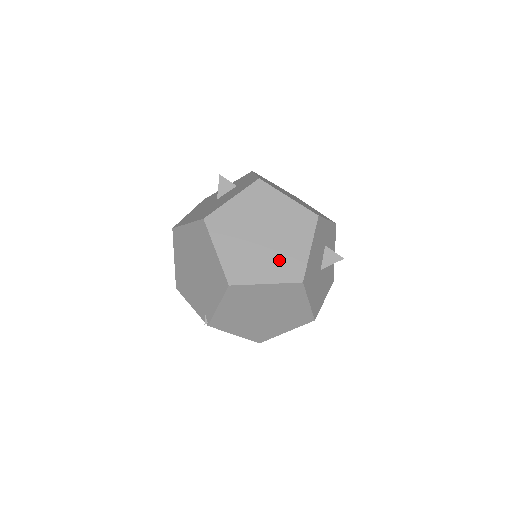
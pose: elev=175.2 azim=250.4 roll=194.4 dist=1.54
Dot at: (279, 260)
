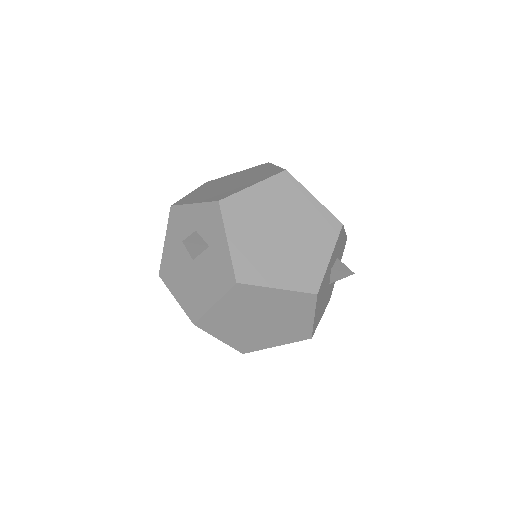
Dot at: (283, 332)
